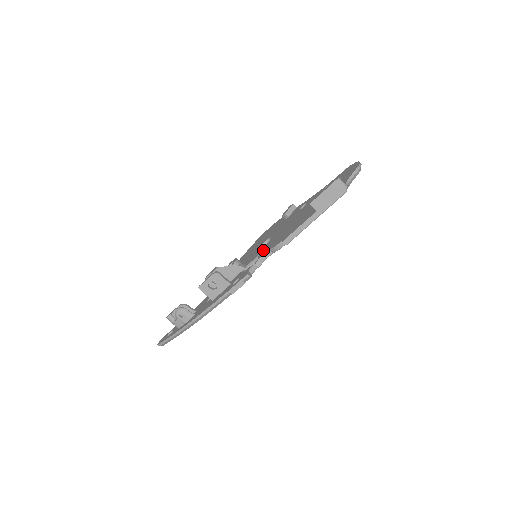
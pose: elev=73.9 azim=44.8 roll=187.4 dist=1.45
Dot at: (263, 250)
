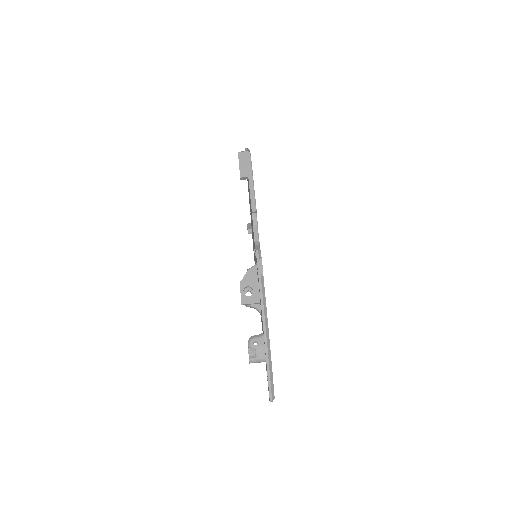
Dot at: occluded
